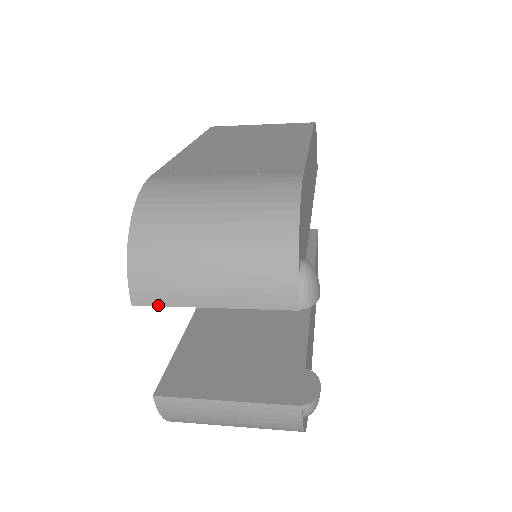
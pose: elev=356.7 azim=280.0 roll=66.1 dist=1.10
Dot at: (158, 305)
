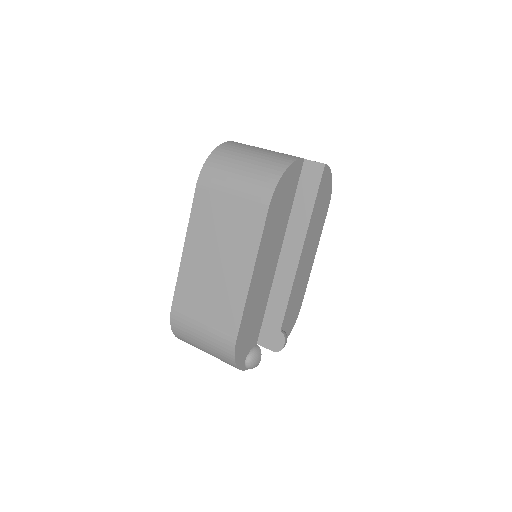
Dot at: occluded
